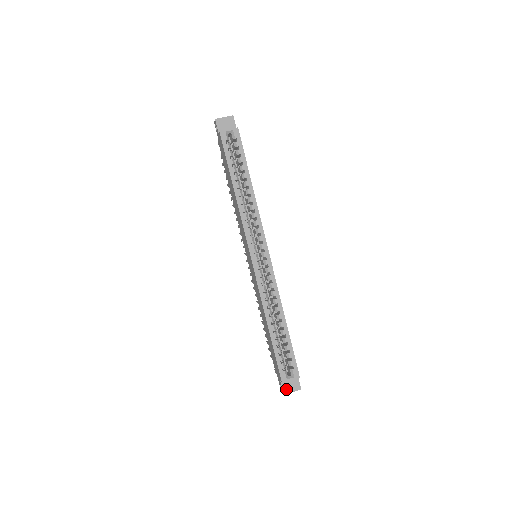
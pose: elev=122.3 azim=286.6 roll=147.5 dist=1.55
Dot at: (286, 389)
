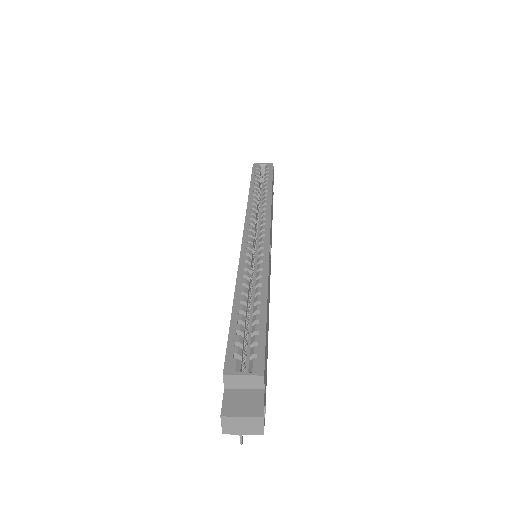
Dot at: (230, 407)
